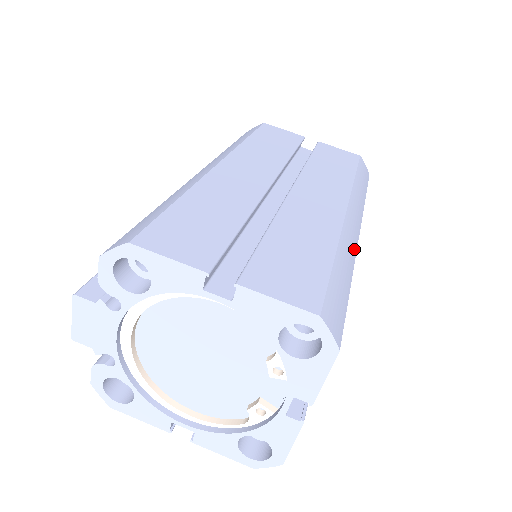
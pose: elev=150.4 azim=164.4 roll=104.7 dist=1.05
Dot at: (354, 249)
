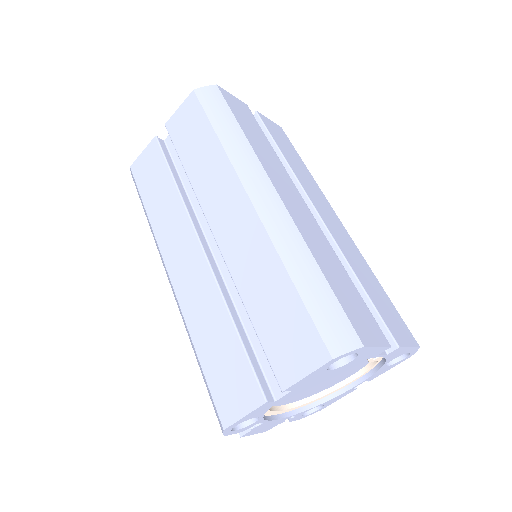
Dot at: (290, 225)
